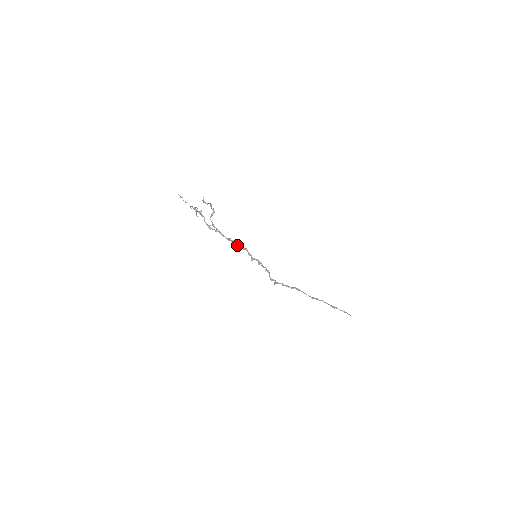
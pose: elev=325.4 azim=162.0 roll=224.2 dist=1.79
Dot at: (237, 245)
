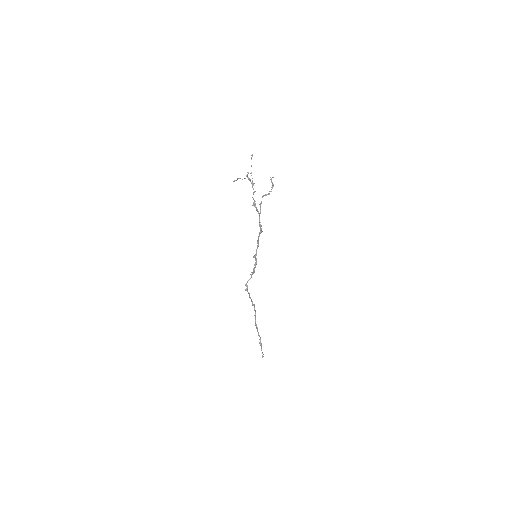
Dot at: (259, 235)
